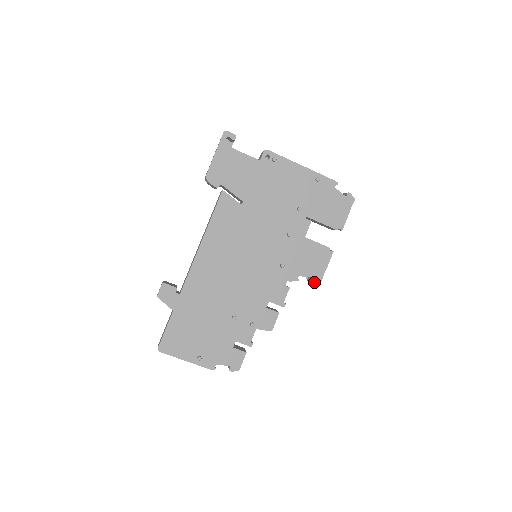
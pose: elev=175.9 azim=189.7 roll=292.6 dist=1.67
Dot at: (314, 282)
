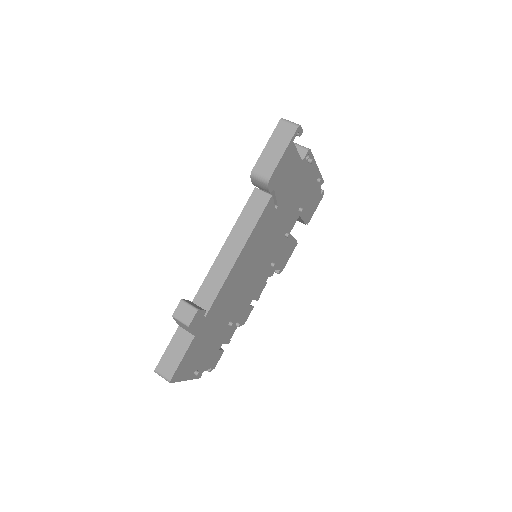
Dot at: (279, 273)
